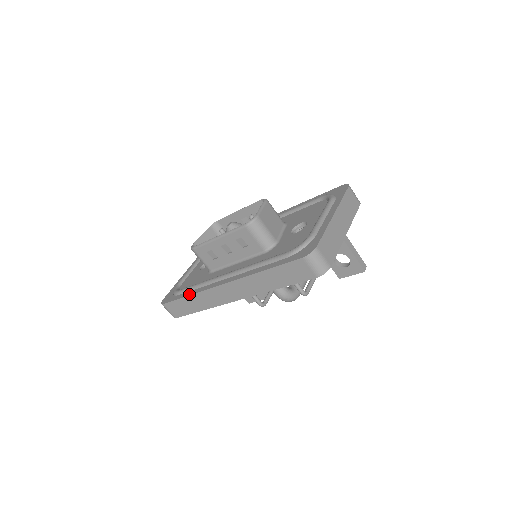
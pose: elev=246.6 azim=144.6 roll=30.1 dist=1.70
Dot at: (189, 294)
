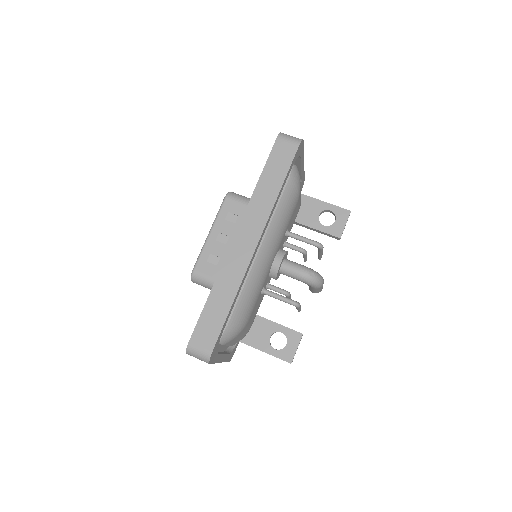
Dot at: (210, 292)
